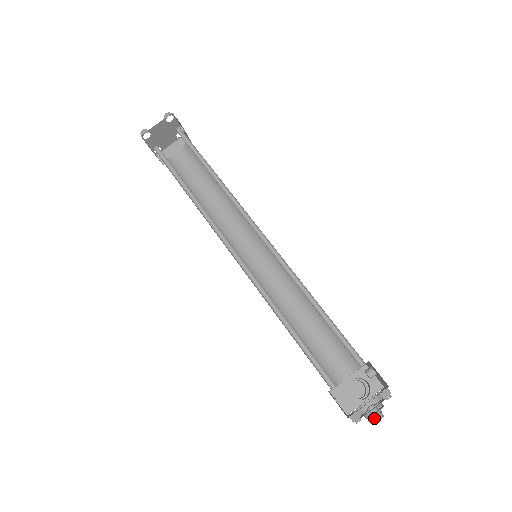
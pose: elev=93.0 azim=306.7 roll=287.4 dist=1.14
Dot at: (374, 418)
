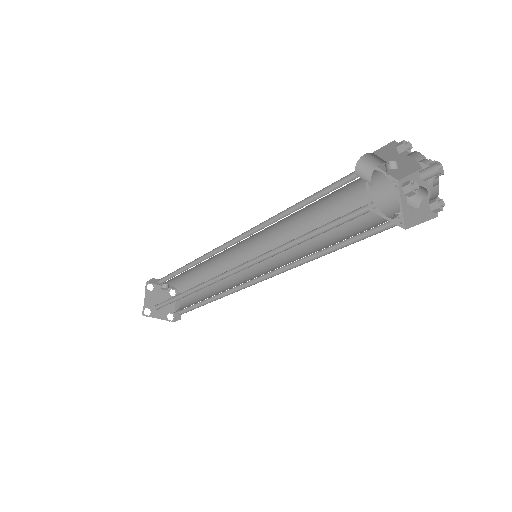
Dot at: (435, 174)
